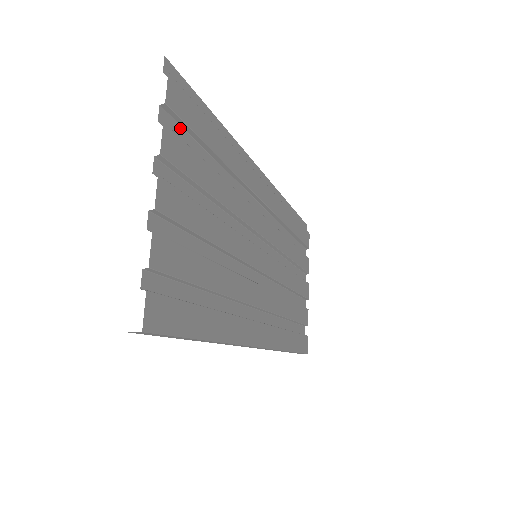
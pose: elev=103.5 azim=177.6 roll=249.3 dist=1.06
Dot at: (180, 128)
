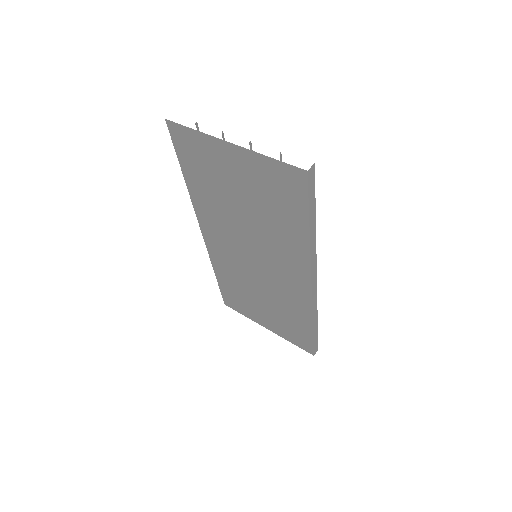
Dot at: occluded
